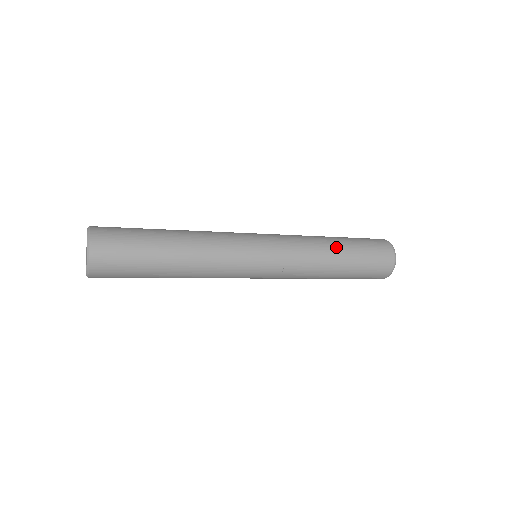
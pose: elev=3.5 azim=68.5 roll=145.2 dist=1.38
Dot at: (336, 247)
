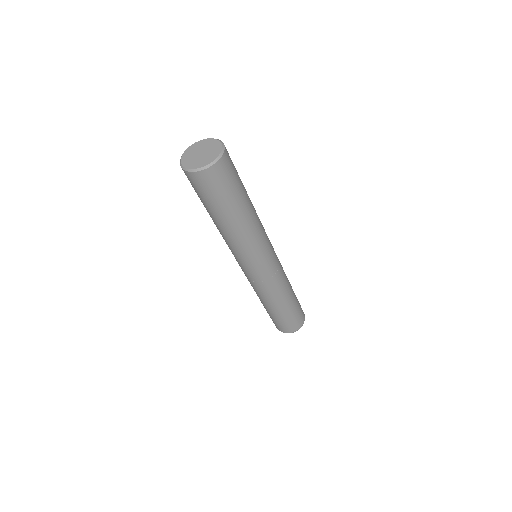
Dot at: occluded
